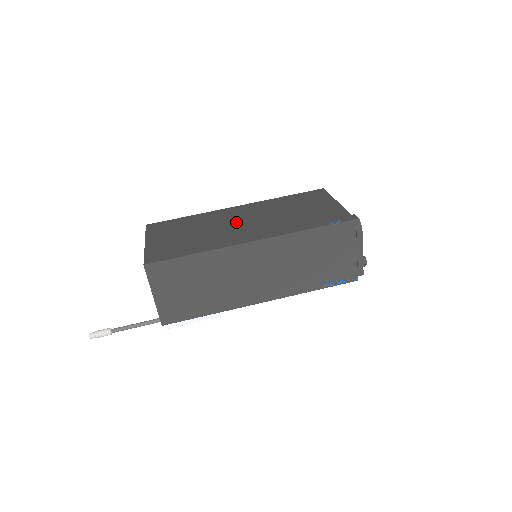
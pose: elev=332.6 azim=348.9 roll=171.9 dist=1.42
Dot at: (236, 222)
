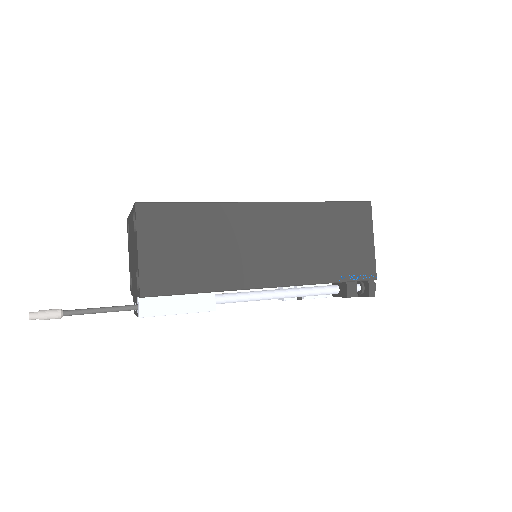
Dot at: occluded
